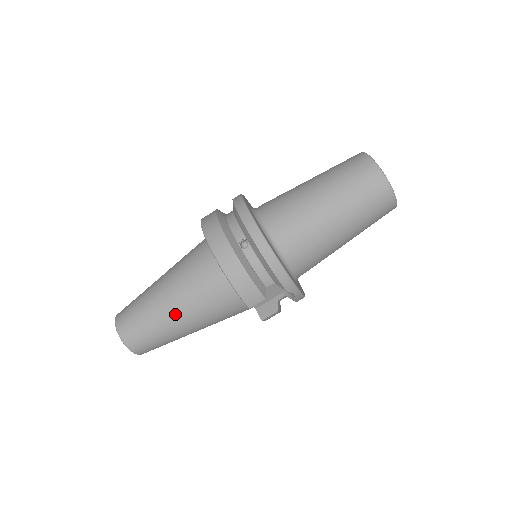
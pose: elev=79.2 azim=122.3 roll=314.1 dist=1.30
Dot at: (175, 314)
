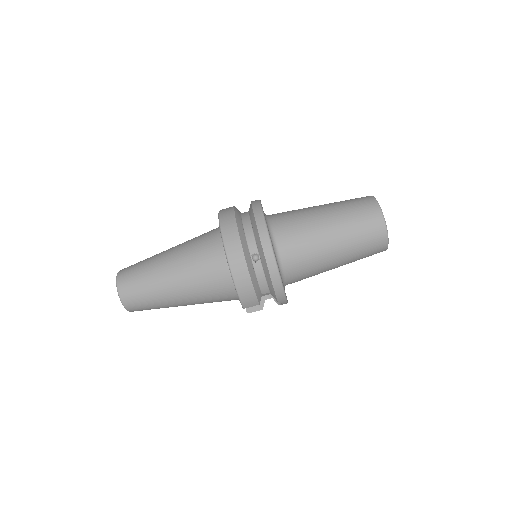
Dot at: (176, 293)
